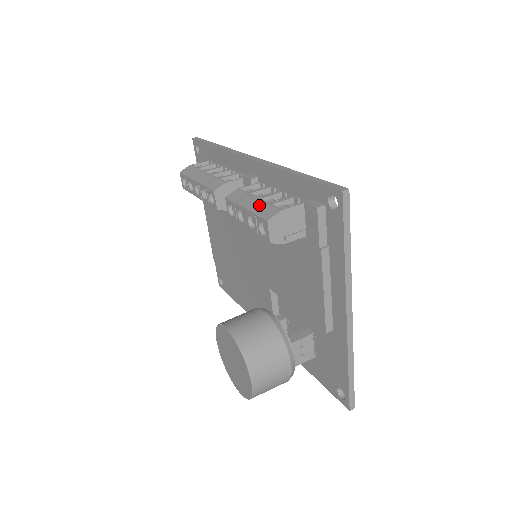
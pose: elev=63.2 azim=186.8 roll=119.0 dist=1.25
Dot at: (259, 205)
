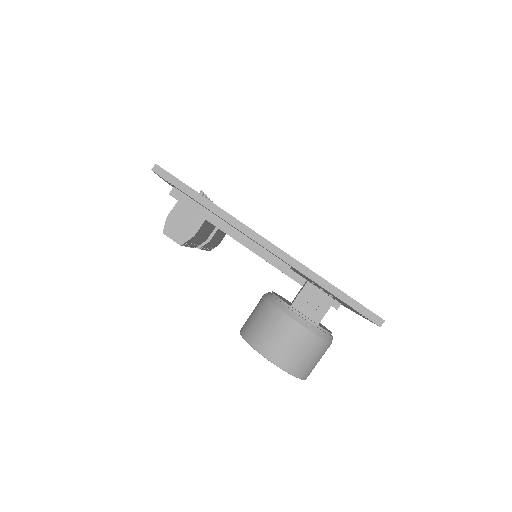
Dot at: occluded
